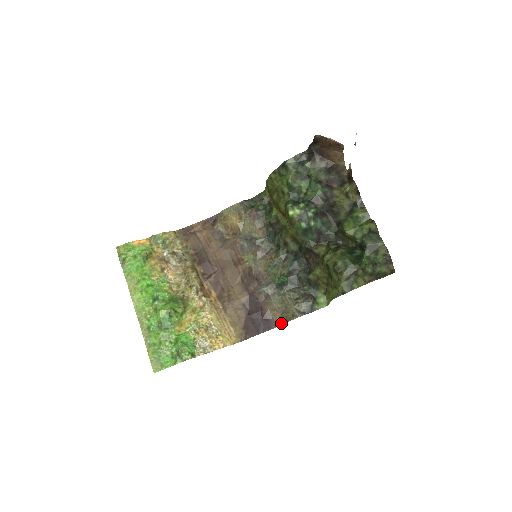
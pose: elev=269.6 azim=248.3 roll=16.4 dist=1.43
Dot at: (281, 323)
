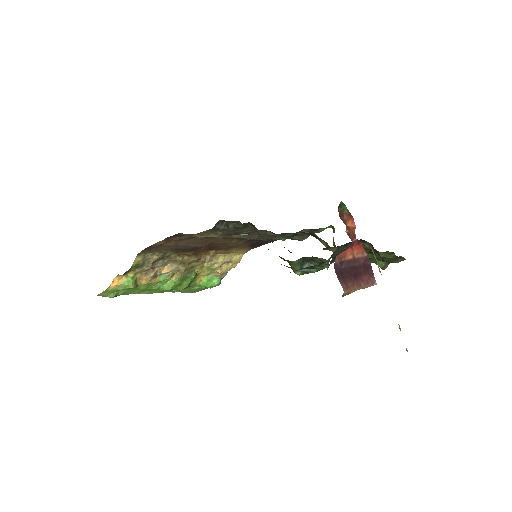
Dot at: occluded
